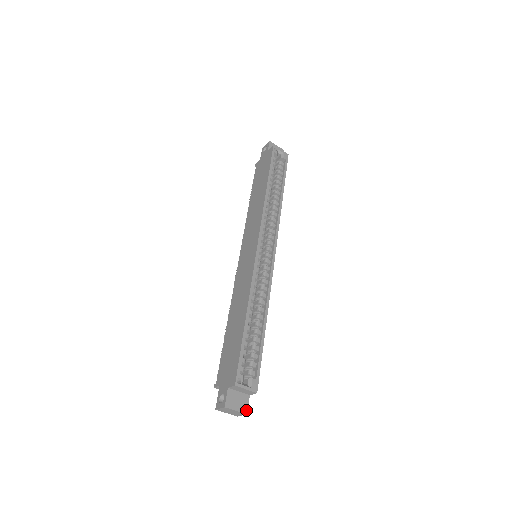
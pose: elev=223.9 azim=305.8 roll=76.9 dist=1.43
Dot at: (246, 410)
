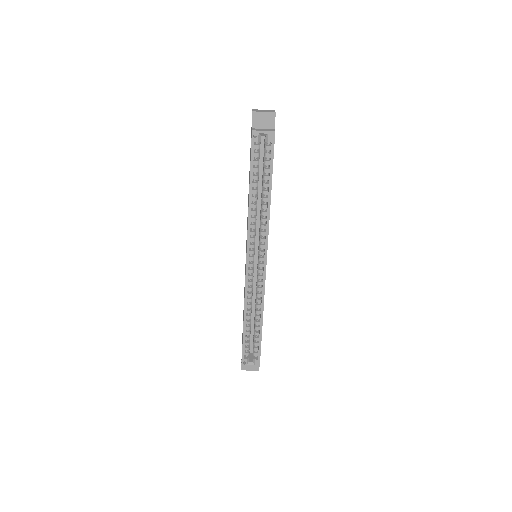
Dot at: (258, 369)
